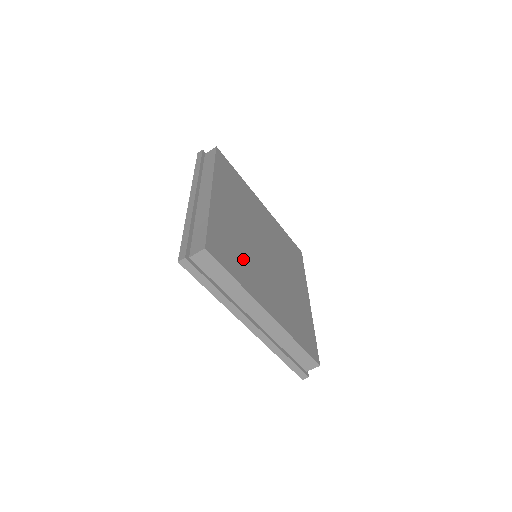
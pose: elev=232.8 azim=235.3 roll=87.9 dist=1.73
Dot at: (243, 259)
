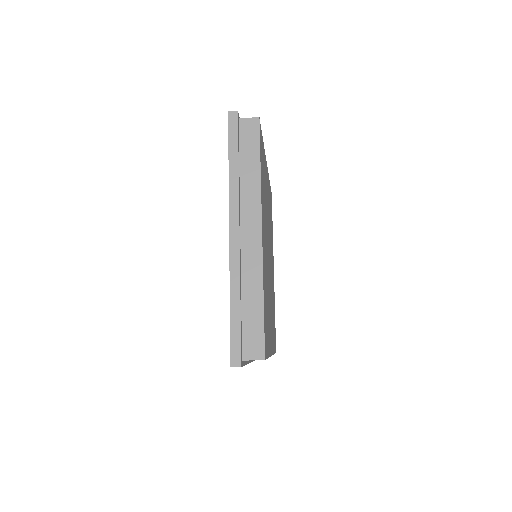
Dot at: (268, 311)
